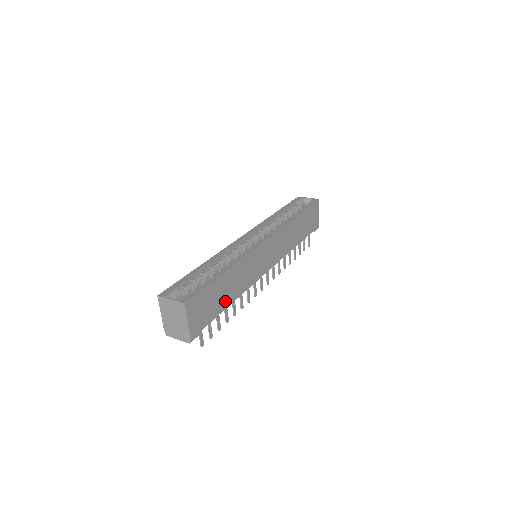
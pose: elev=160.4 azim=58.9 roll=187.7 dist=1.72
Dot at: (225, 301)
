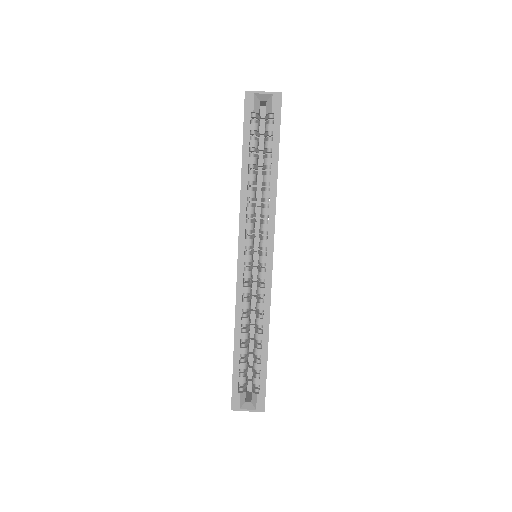
Dot at: occluded
